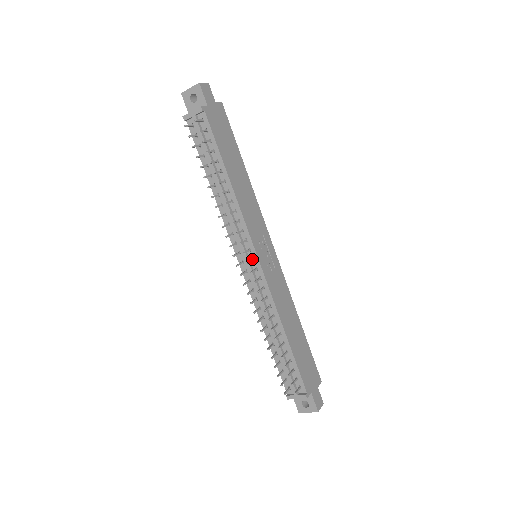
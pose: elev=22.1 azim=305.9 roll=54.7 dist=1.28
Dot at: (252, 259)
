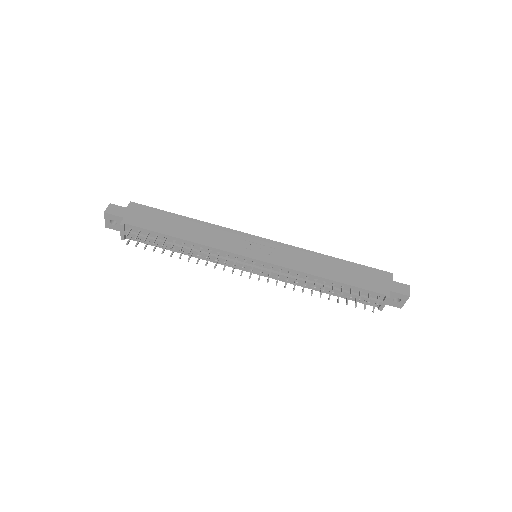
Dot at: (253, 264)
